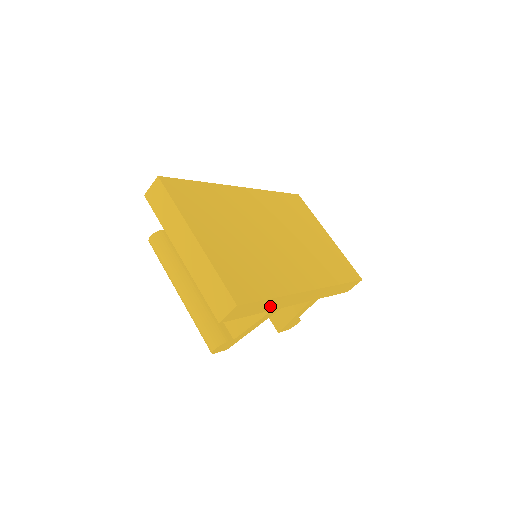
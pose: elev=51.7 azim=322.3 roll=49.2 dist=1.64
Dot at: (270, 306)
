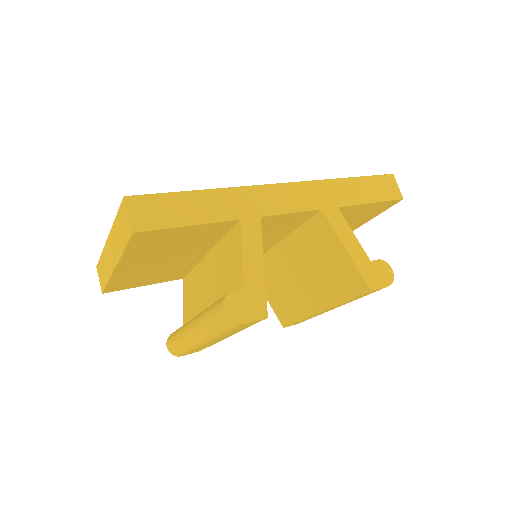
Dot at: (219, 209)
